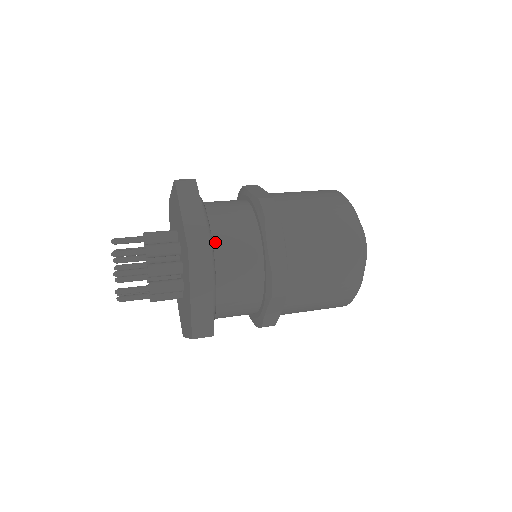
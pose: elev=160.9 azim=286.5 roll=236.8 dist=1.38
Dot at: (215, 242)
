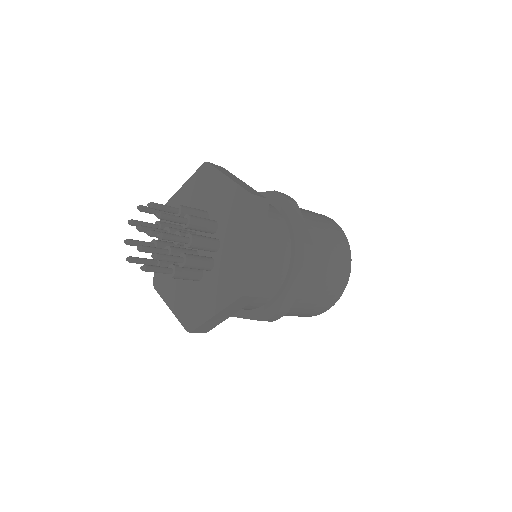
Dot at: occluded
